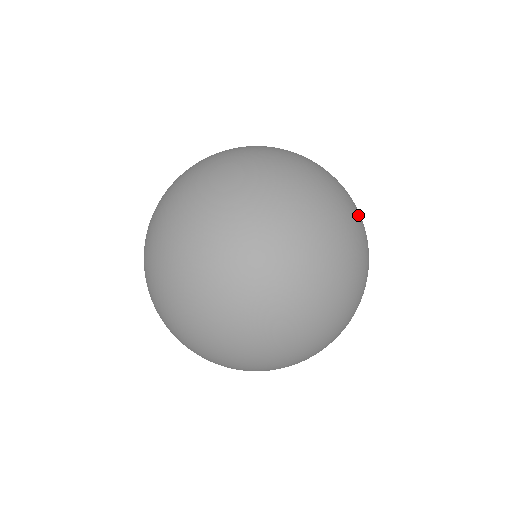
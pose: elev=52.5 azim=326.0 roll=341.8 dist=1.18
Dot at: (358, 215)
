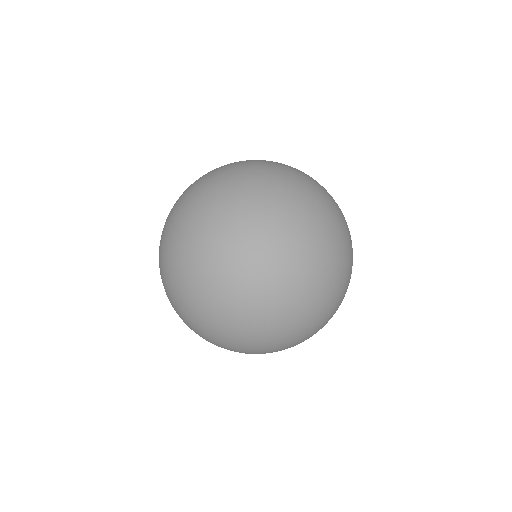
Dot at: occluded
